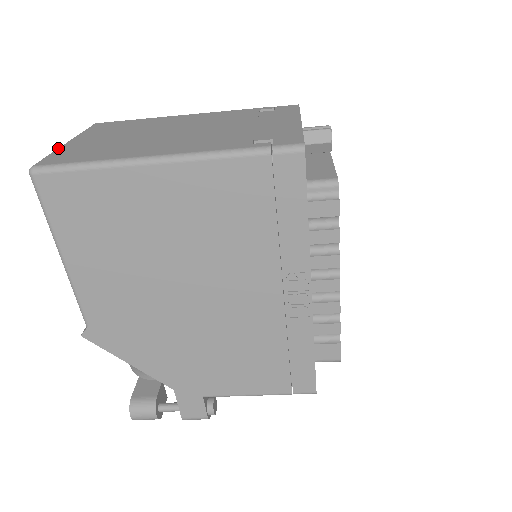
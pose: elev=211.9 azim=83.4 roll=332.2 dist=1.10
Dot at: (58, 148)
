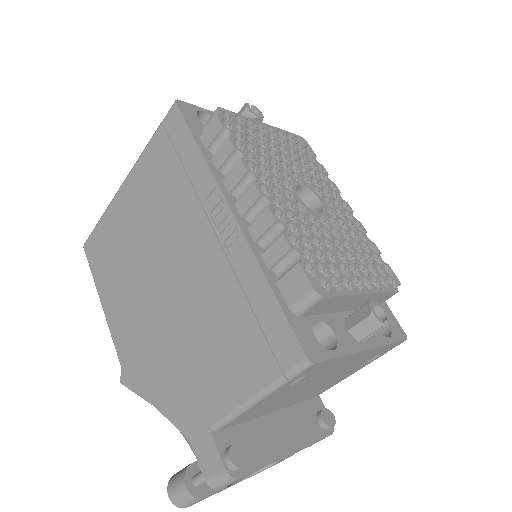
Dot at: occluded
